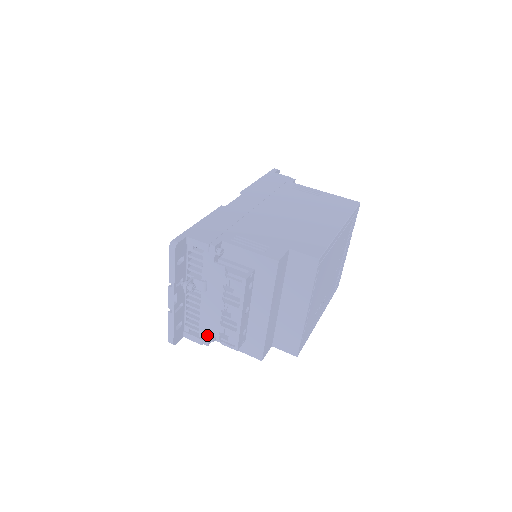
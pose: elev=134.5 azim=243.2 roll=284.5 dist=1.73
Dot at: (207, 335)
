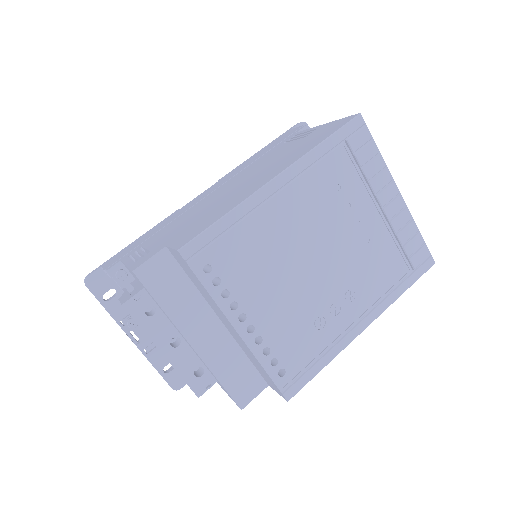
Dot at: occluded
